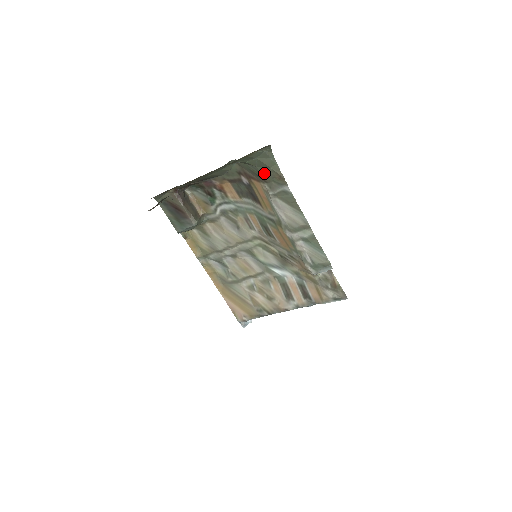
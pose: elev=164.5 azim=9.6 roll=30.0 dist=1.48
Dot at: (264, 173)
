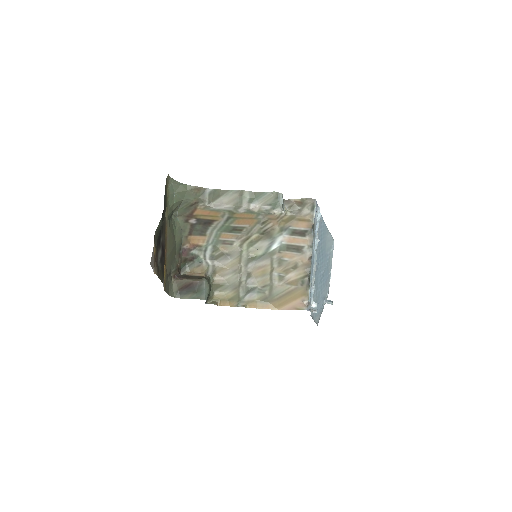
Dot at: (190, 198)
